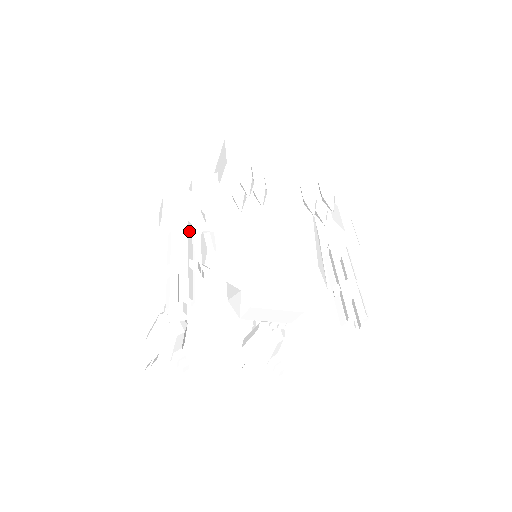
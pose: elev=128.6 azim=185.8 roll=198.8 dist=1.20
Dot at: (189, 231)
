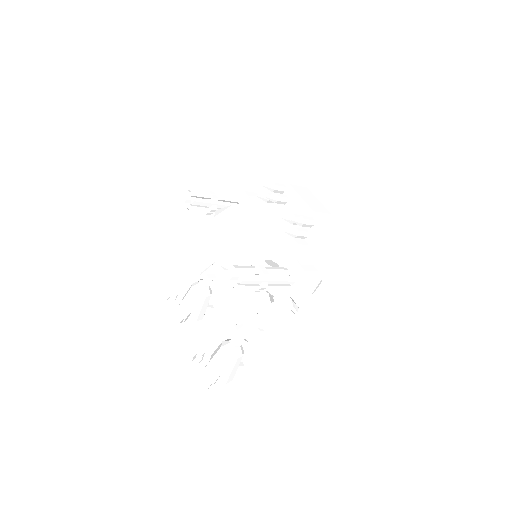
Dot at: (235, 199)
